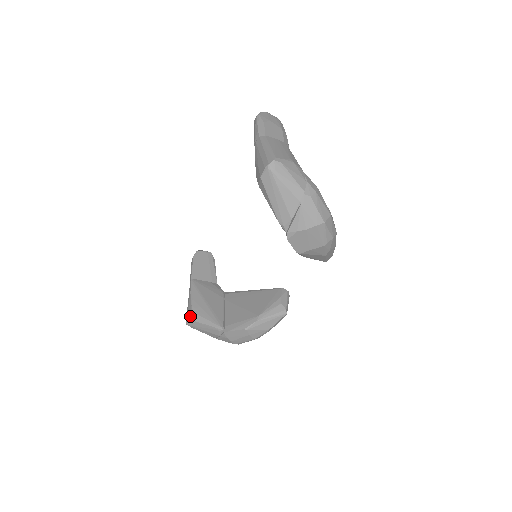
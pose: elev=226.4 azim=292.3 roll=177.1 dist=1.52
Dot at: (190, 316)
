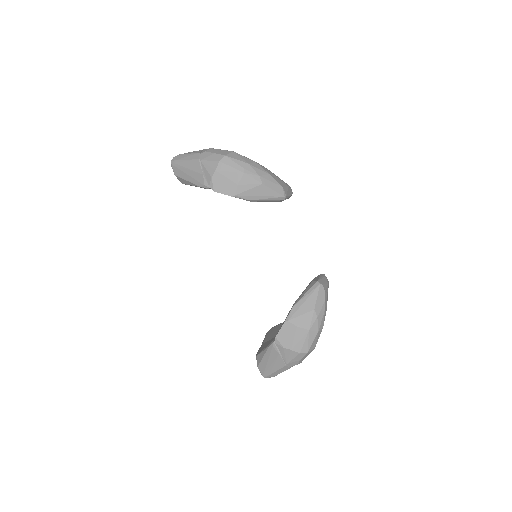
Dot at: (257, 363)
